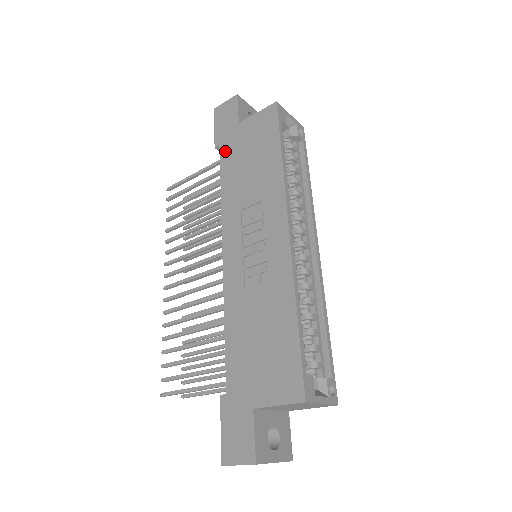
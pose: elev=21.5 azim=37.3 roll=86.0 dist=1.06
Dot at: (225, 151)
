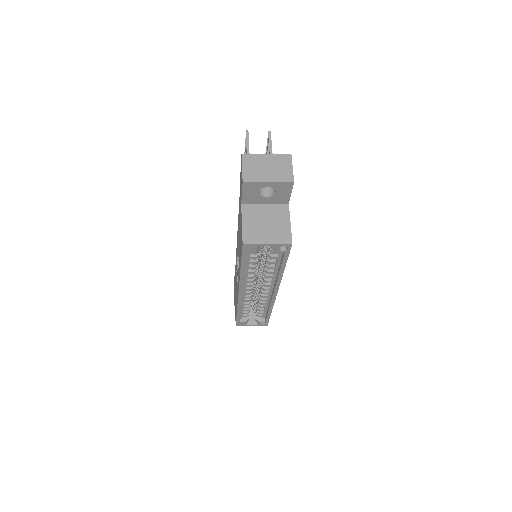
Dot at: (239, 201)
